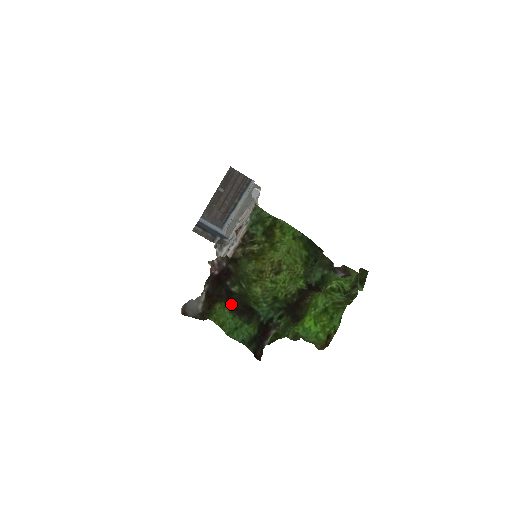
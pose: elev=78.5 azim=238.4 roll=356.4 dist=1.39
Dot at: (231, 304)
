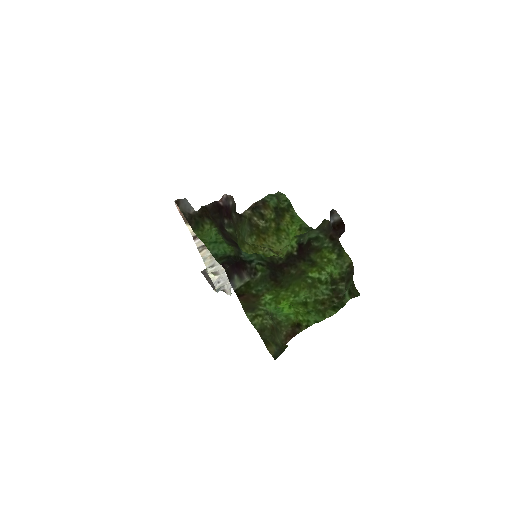
Dot at: (220, 229)
